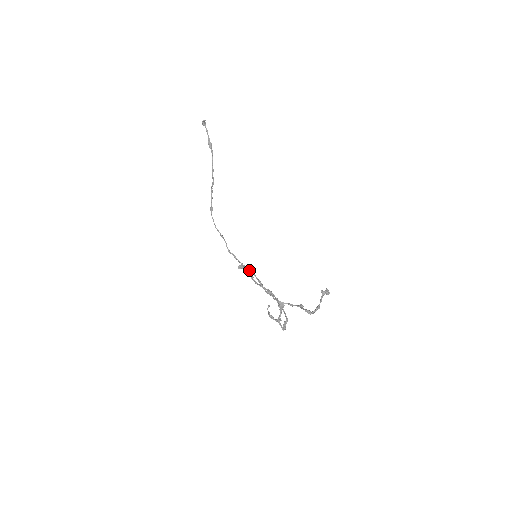
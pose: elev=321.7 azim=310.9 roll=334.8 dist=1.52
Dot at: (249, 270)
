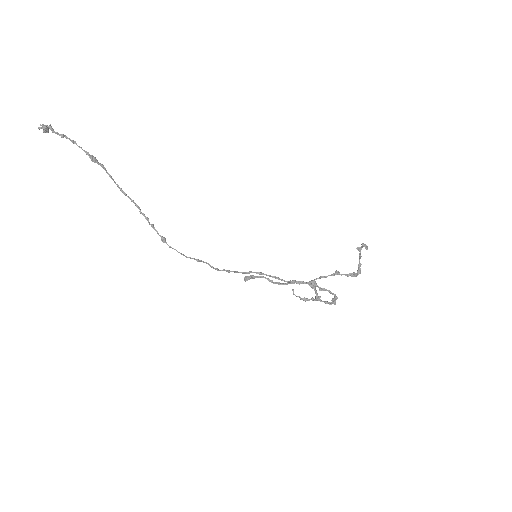
Dot at: (260, 276)
